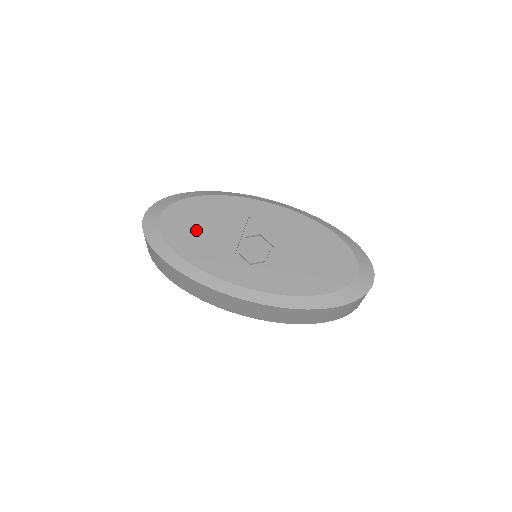
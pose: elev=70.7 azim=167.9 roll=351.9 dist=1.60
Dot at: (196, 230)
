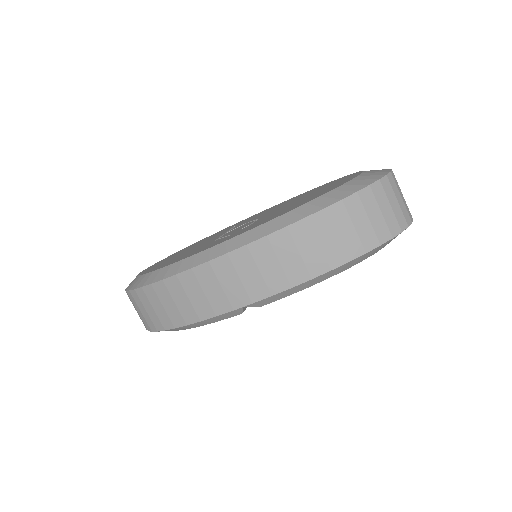
Dot at: (176, 256)
